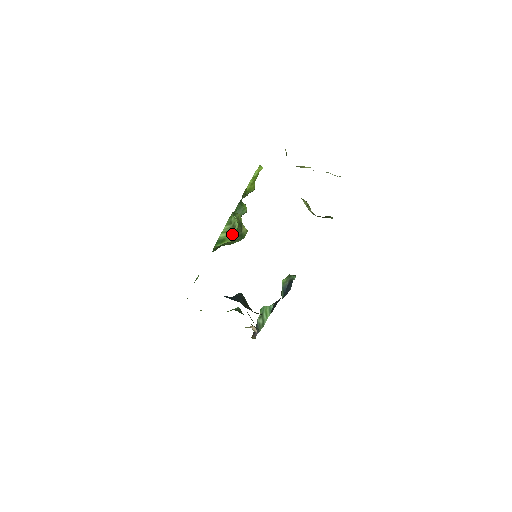
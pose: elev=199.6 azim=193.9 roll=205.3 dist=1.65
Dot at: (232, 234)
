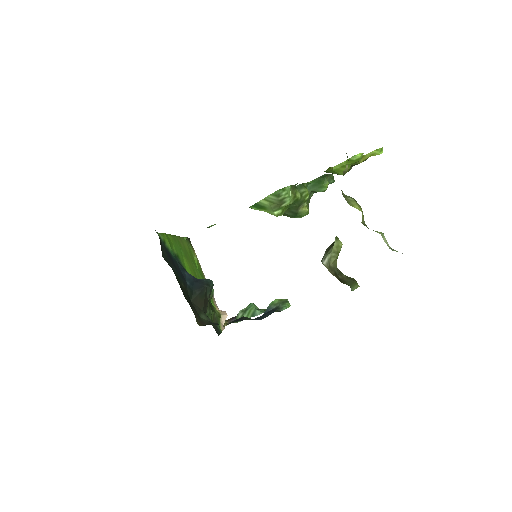
Dot at: (276, 208)
